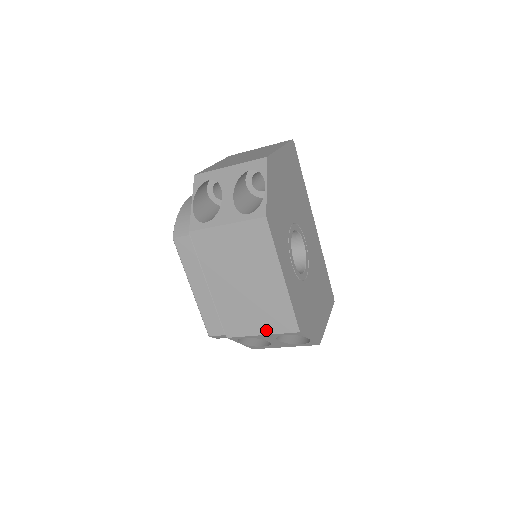
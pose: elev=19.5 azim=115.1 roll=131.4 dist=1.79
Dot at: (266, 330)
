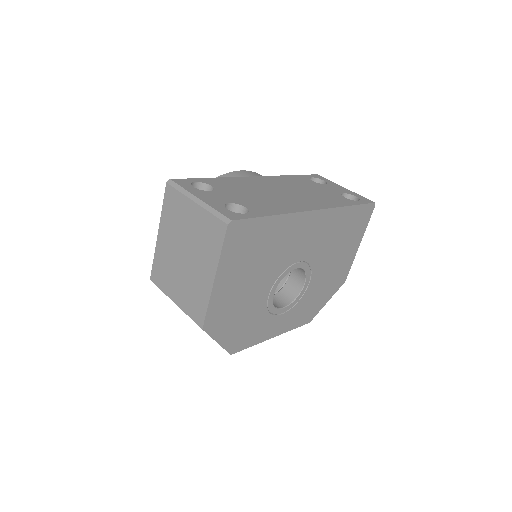
Dot at: occluded
